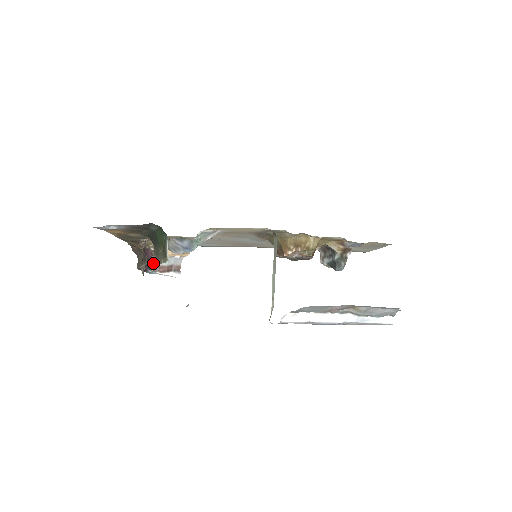
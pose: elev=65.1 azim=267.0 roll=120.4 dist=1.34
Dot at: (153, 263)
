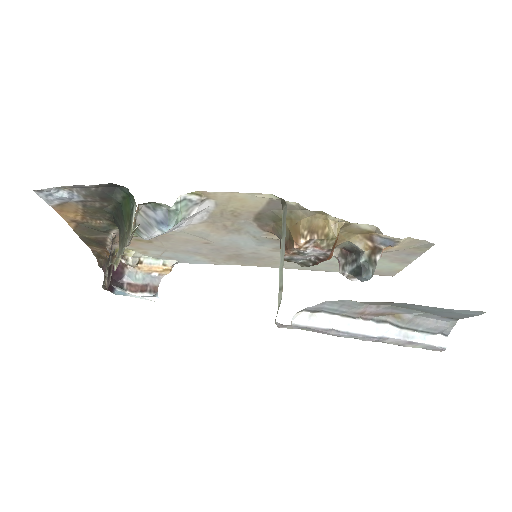
Dot at: (117, 258)
